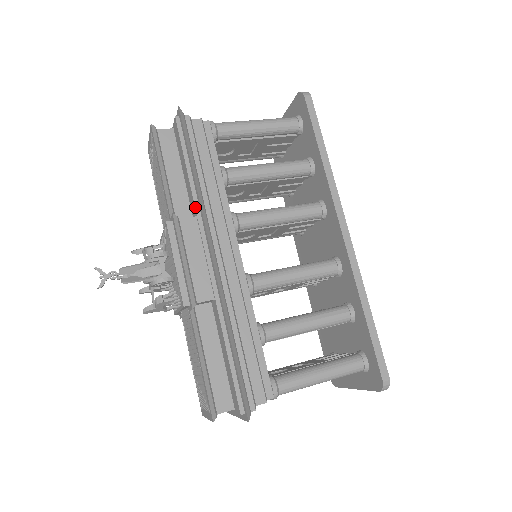
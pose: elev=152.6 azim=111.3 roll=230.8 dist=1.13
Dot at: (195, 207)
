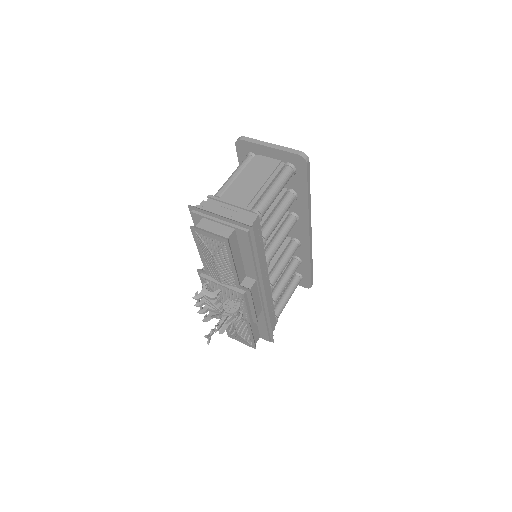
Dot at: (257, 277)
